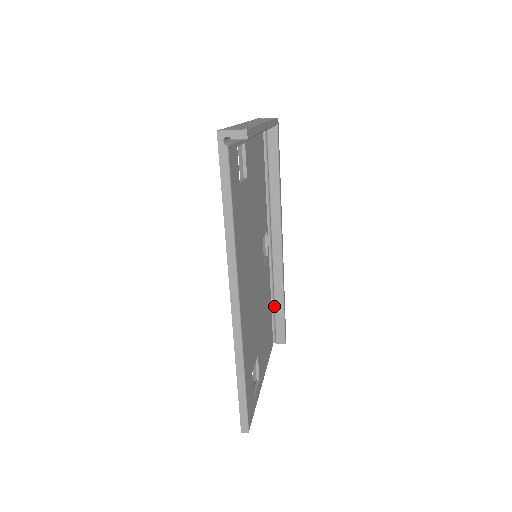
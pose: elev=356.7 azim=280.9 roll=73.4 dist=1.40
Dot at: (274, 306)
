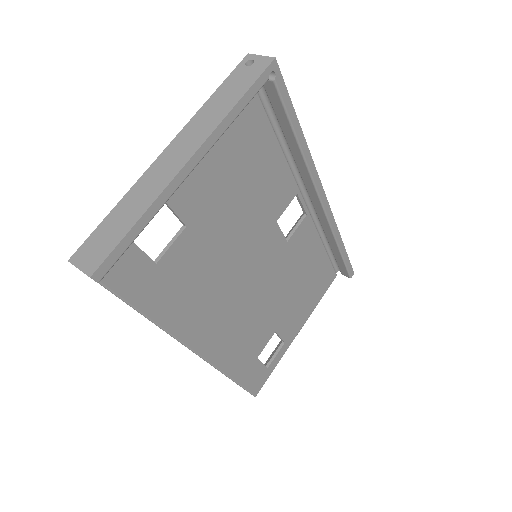
Dot at: (331, 249)
